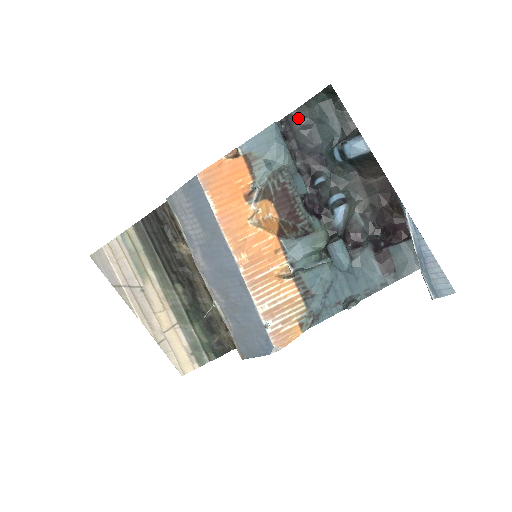
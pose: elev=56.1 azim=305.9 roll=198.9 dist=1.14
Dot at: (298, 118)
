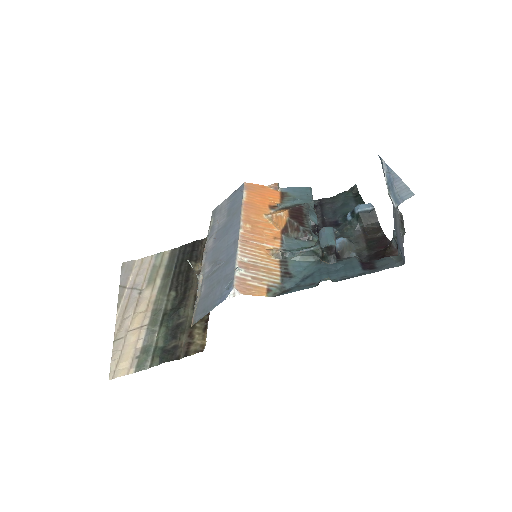
Dot at: (328, 202)
